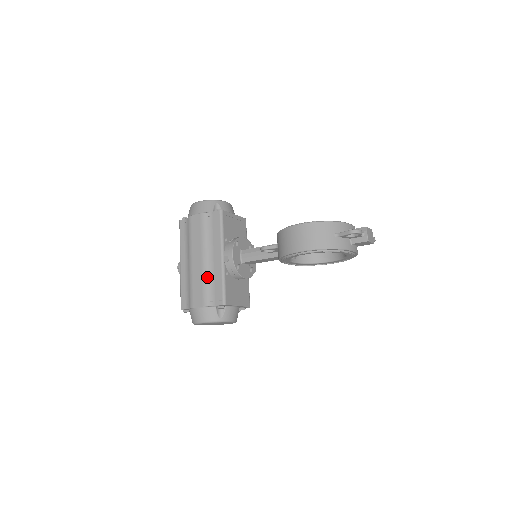
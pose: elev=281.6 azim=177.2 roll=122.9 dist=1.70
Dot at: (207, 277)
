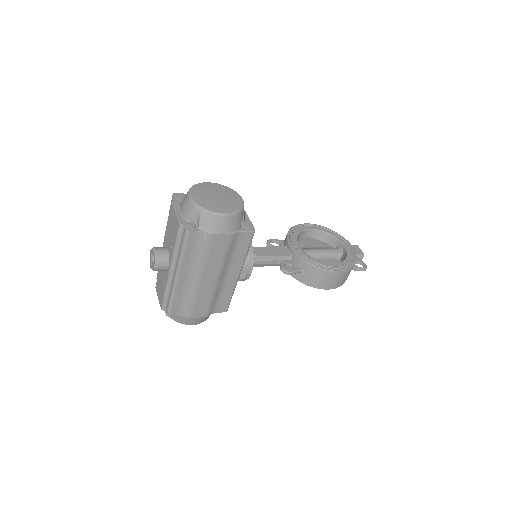
Dot at: (217, 293)
